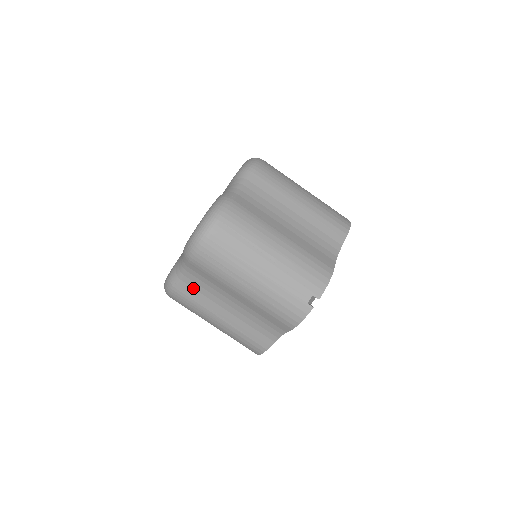
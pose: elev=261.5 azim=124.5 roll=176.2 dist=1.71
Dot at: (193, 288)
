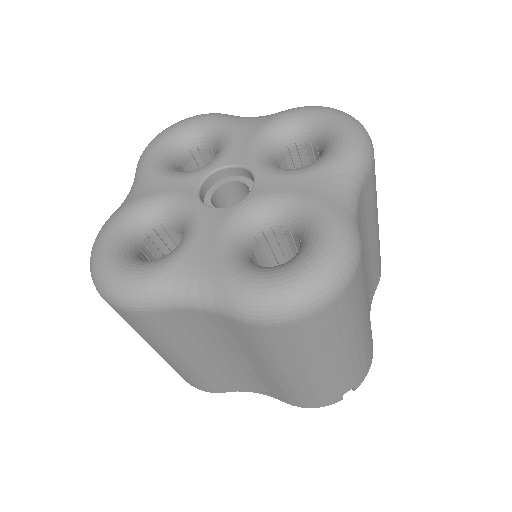
Dot at: (183, 324)
